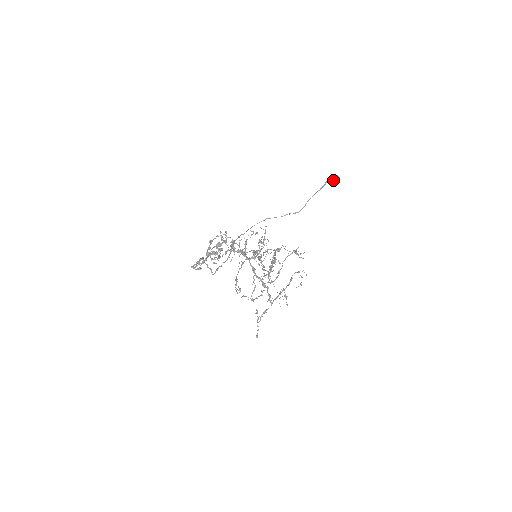
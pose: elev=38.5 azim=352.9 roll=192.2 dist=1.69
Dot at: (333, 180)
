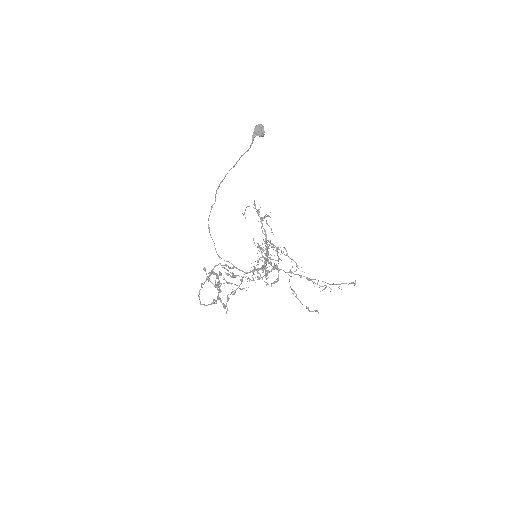
Dot at: (261, 134)
